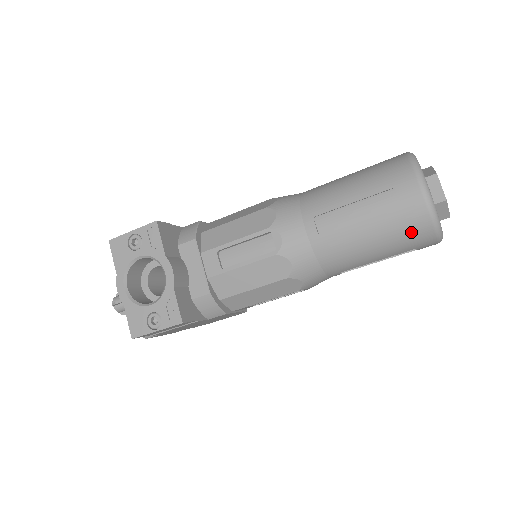
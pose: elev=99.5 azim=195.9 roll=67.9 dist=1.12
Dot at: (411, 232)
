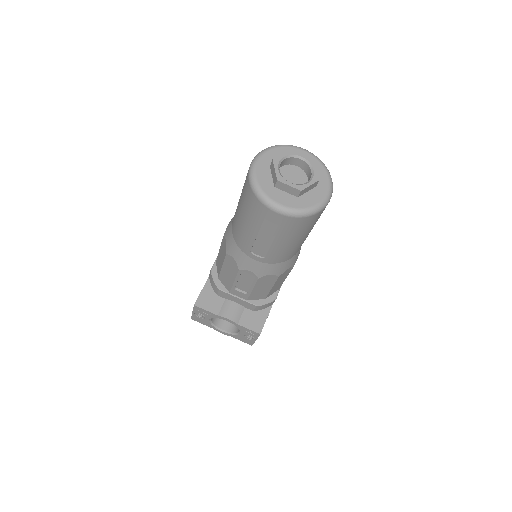
Dot at: (304, 226)
